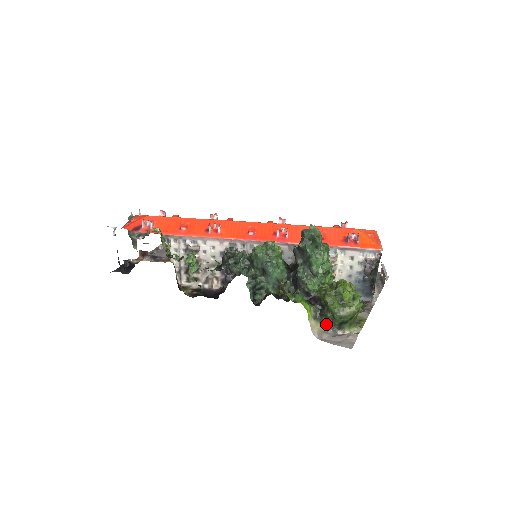
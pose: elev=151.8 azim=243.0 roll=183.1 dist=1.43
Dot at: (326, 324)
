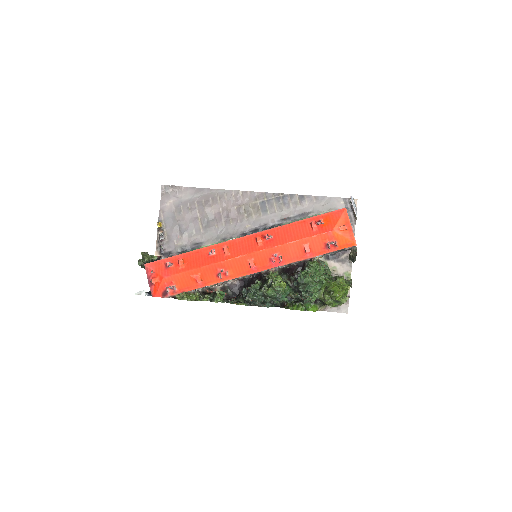
Dot at: occluded
